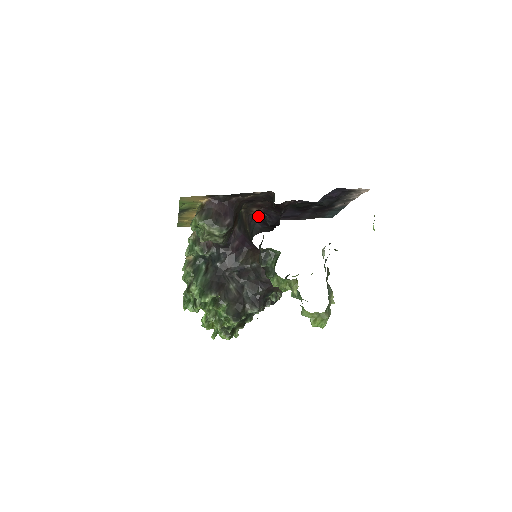
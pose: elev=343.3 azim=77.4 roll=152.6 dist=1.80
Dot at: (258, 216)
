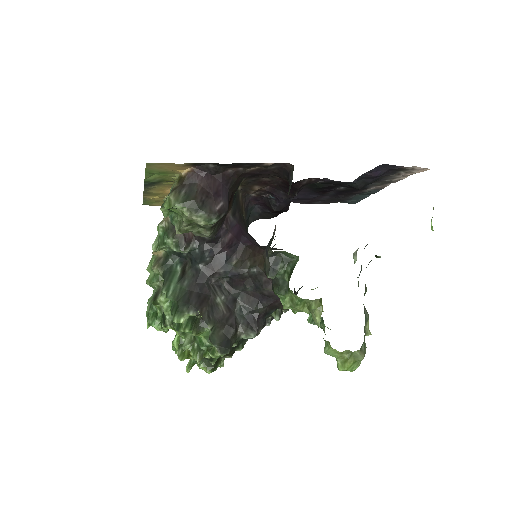
Dot at: (259, 197)
